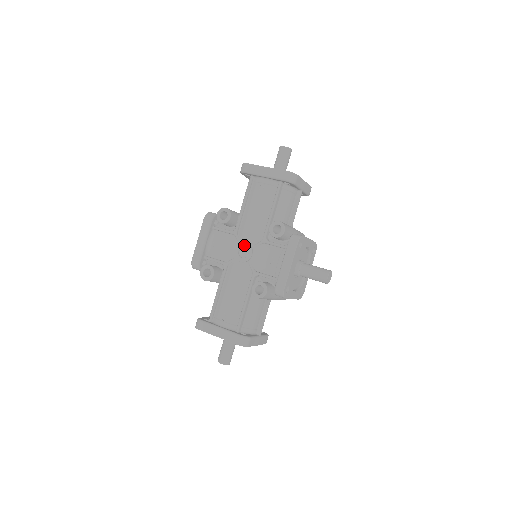
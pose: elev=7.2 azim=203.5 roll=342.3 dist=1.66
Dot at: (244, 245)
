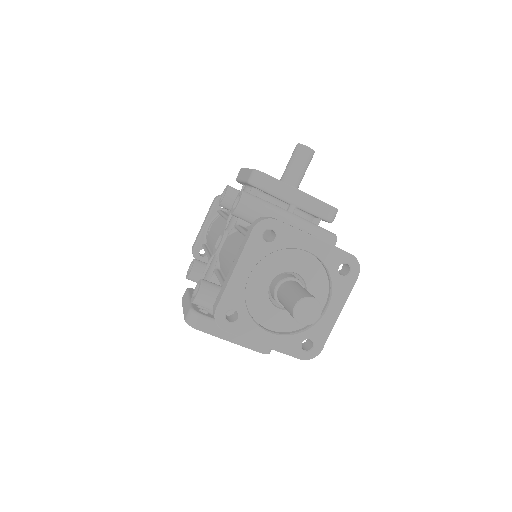
Dot at: (216, 242)
